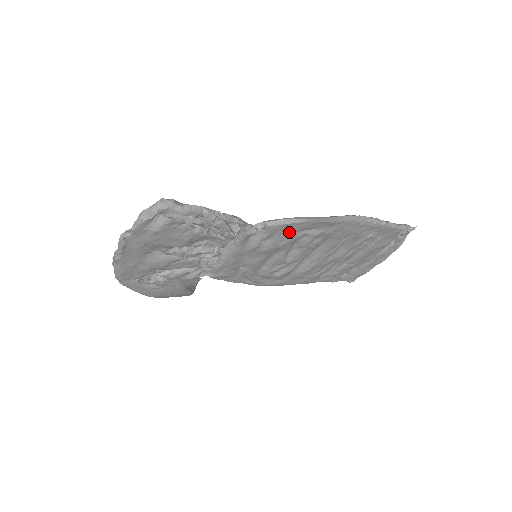
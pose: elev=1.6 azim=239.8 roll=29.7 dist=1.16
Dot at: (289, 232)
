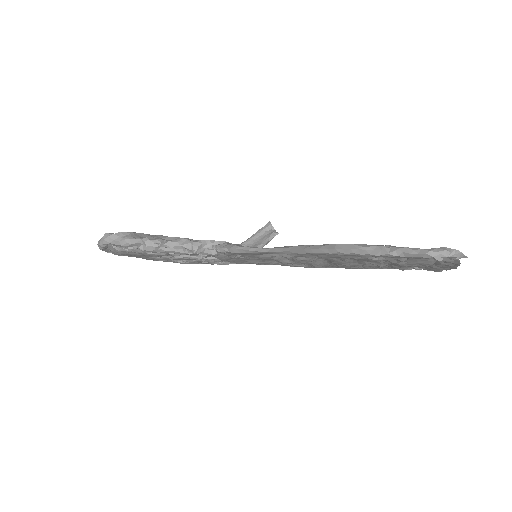
Dot at: (251, 254)
